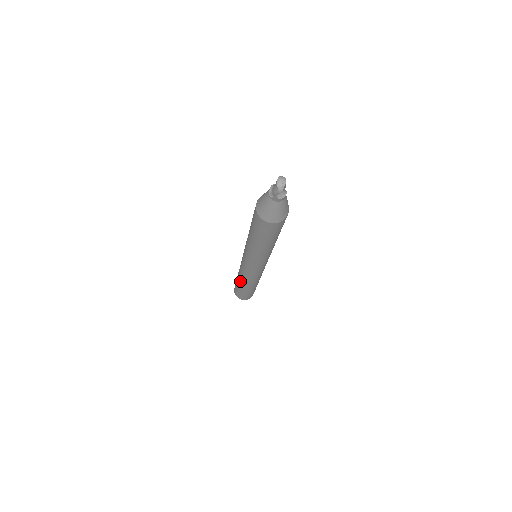
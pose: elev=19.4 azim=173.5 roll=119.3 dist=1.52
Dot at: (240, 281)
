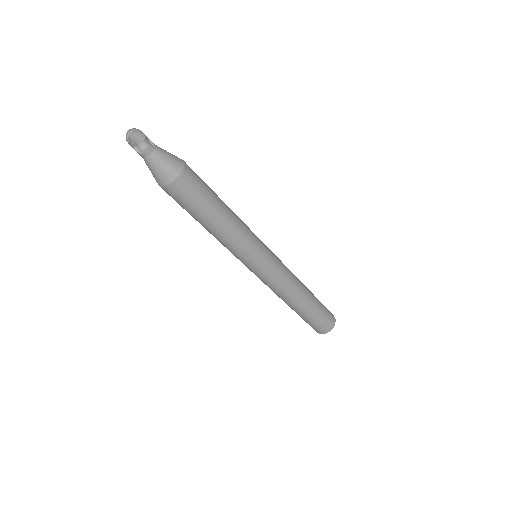
Dot at: occluded
